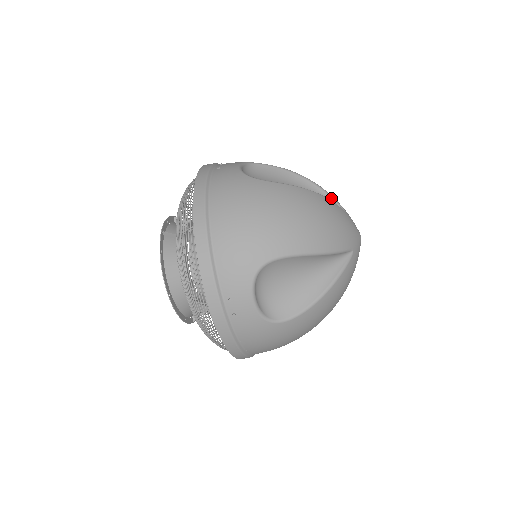
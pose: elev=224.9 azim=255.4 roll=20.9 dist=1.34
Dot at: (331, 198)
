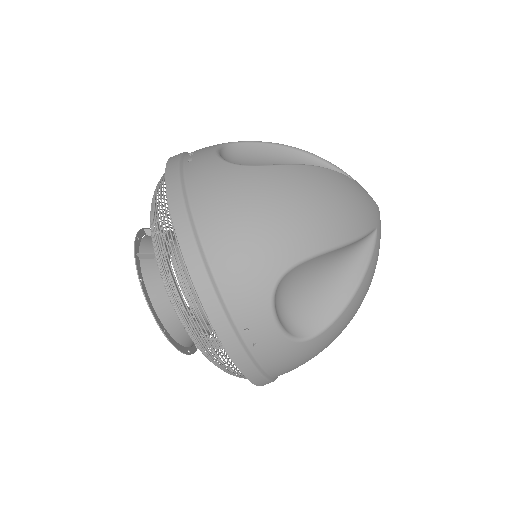
Dot at: (335, 168)
